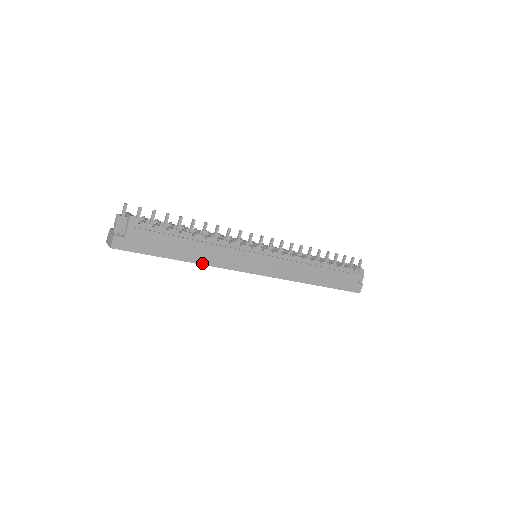
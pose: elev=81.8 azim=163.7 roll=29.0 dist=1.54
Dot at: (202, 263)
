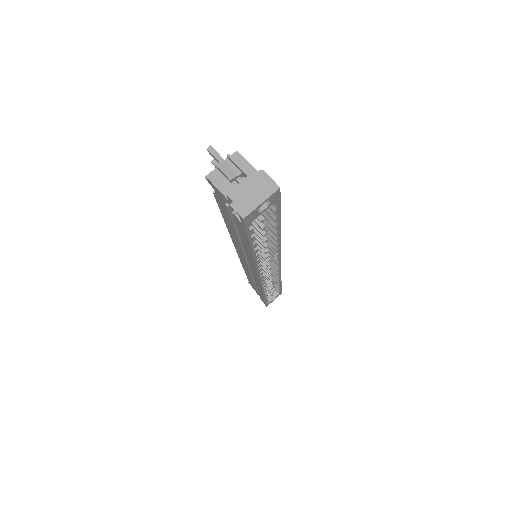
Dot at: occluded
